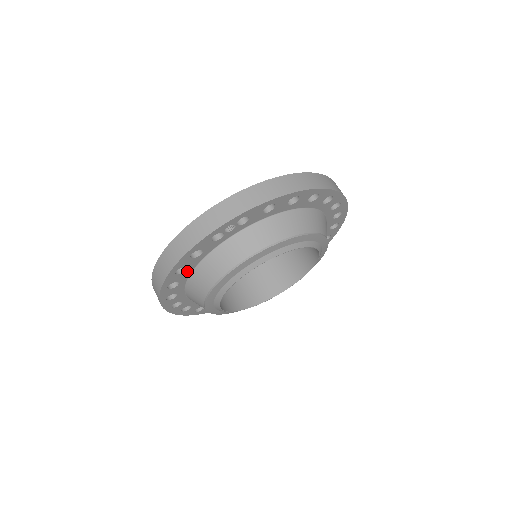
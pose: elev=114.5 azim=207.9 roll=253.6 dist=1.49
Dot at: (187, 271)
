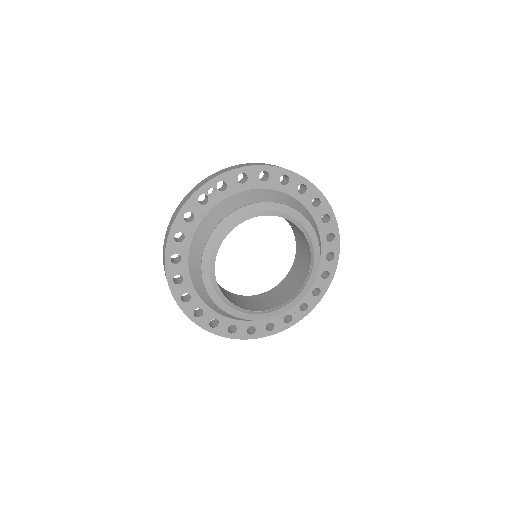
Dot at: (185, 241)
